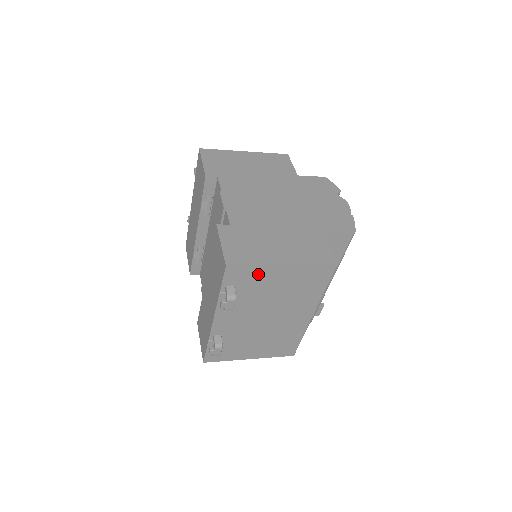
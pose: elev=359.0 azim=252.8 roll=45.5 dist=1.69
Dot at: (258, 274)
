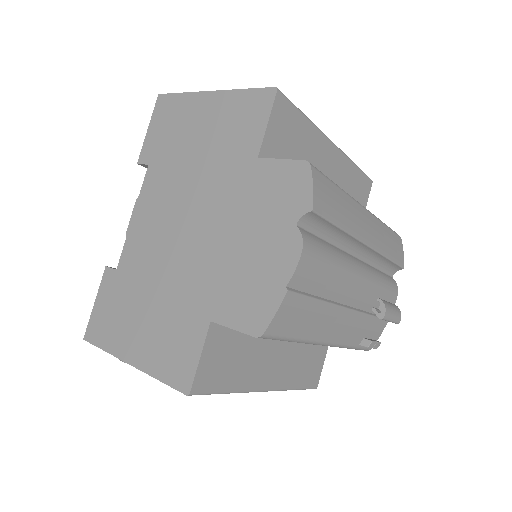
Dot at: occluded
